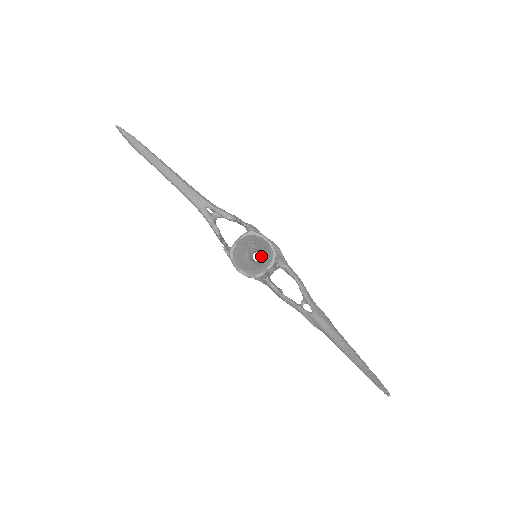
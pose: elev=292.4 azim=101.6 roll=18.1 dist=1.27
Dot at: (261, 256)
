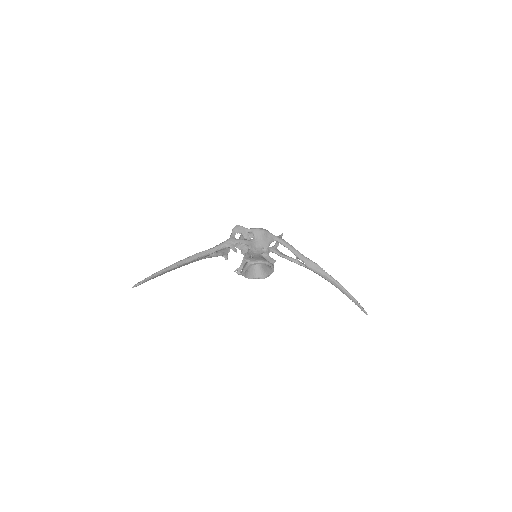
Dot at: occluded
